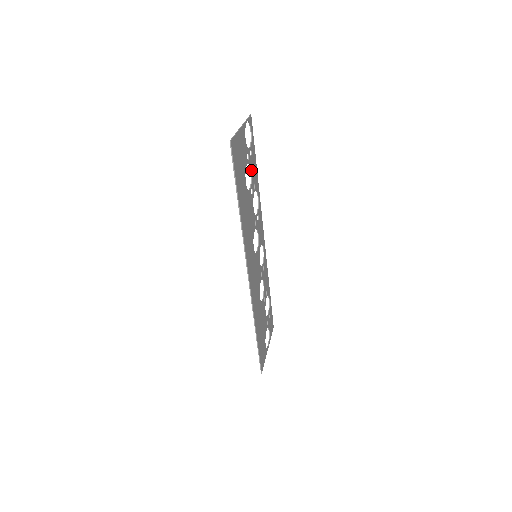
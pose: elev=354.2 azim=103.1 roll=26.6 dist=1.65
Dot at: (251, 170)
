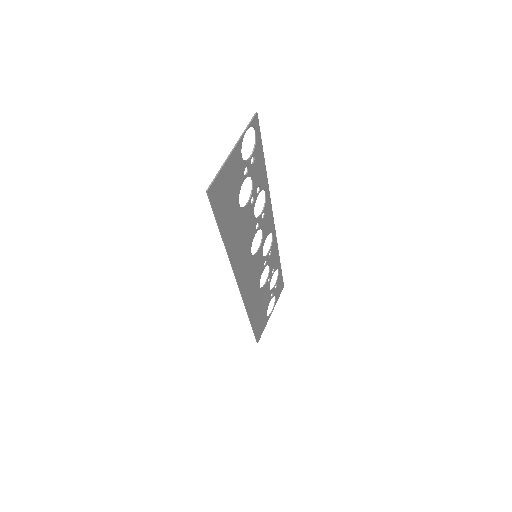
Dot at: (252, 178)
